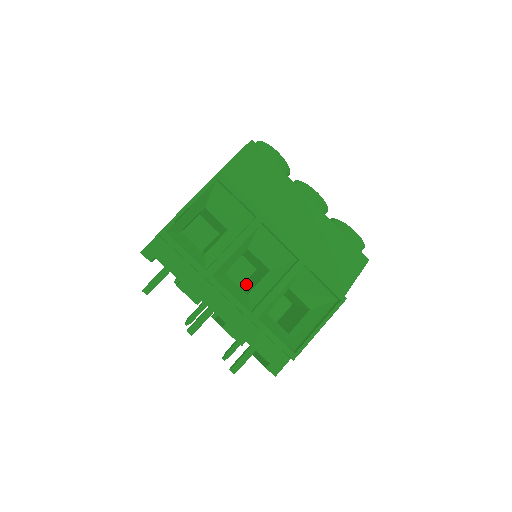
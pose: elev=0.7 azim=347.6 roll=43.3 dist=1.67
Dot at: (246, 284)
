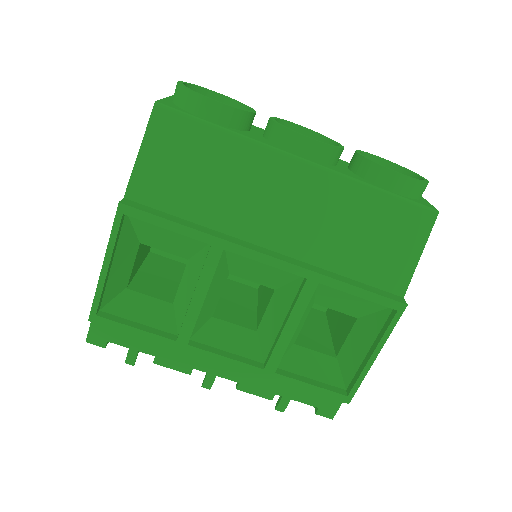
Dot at: (262, 287)
